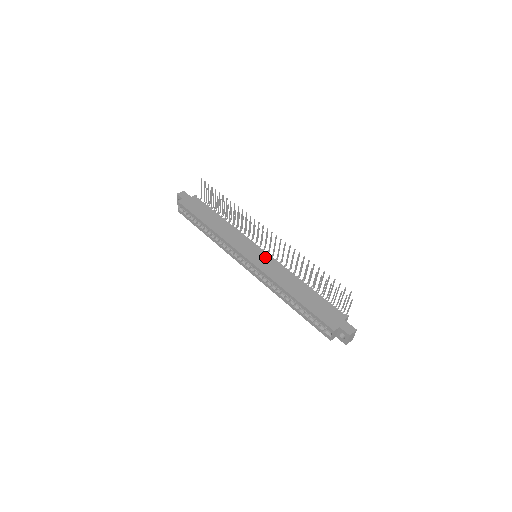
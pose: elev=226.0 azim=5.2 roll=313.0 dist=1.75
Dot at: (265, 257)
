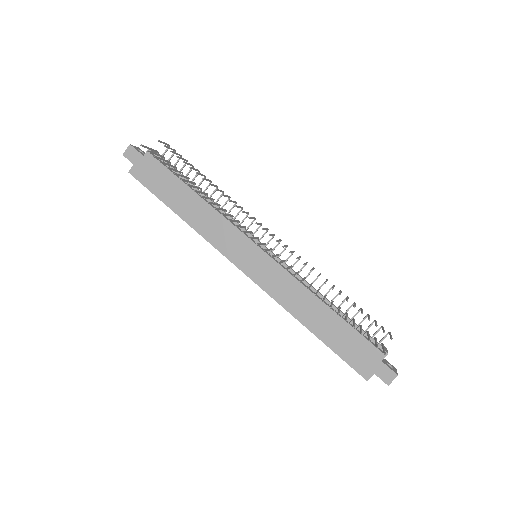
Dot at: (267, 265)
